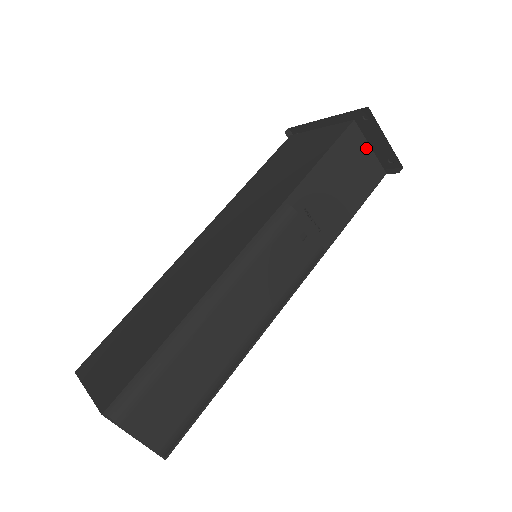
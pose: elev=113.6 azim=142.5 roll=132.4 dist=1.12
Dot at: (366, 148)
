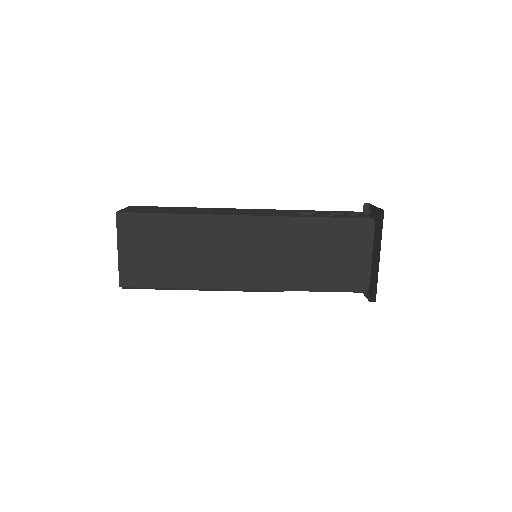
Dot at: occluded
